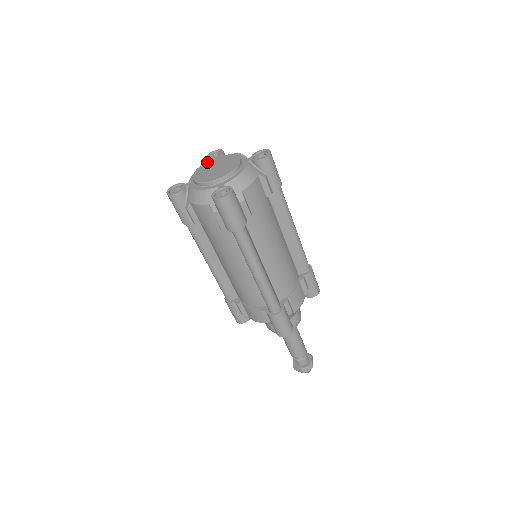
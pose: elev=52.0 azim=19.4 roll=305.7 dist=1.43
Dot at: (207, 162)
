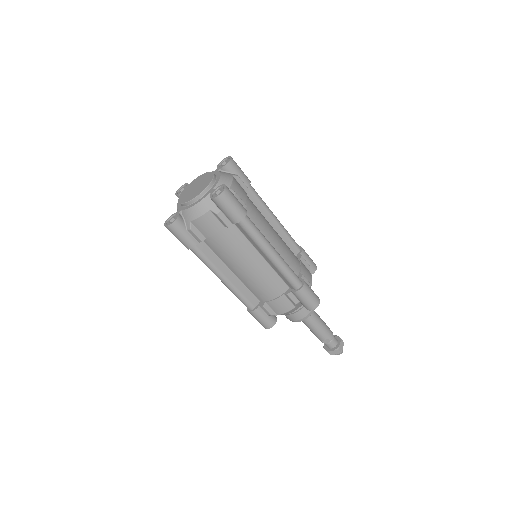
Dot at: (183, 191)
